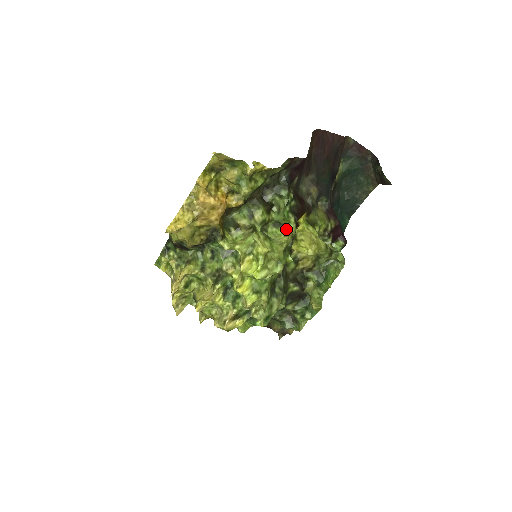
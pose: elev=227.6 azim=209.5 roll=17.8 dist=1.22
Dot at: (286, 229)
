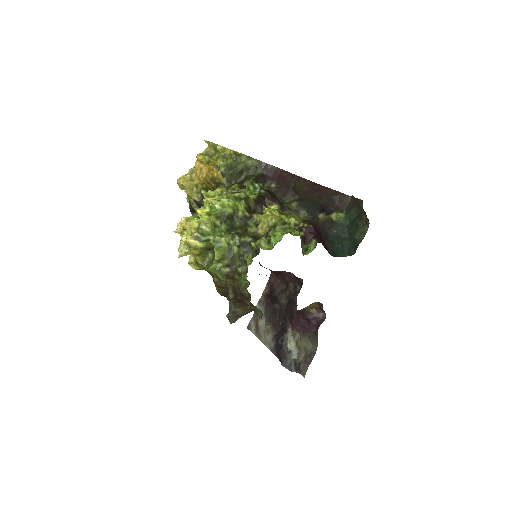
Dot at: occluded
